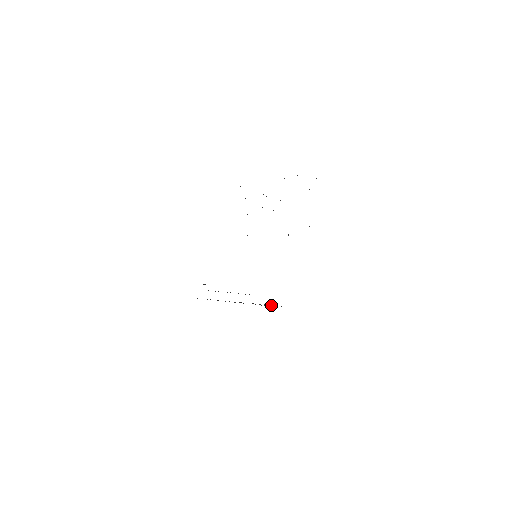
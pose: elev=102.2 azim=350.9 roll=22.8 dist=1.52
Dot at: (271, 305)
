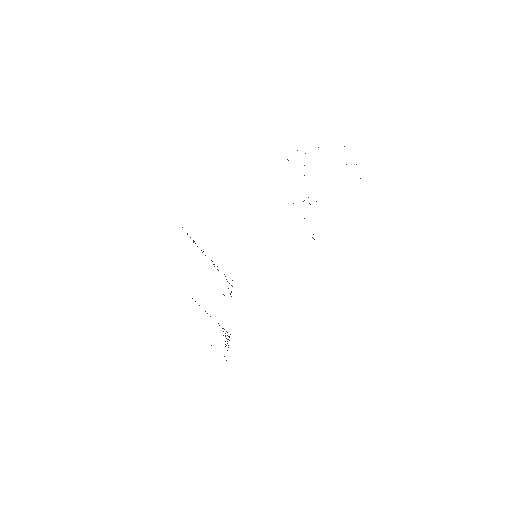
Dot at: occluded
